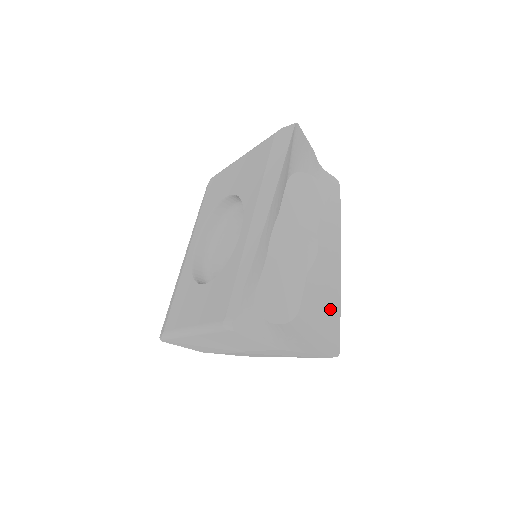
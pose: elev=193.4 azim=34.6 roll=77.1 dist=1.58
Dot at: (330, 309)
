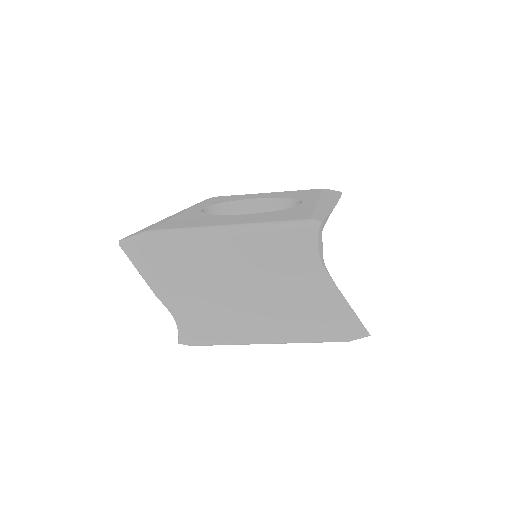
Dot at: occluded
